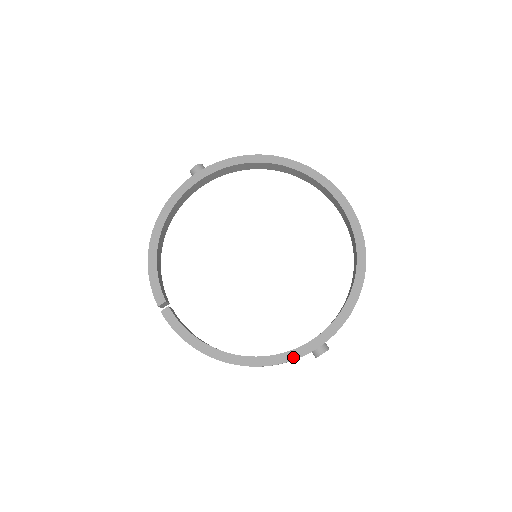
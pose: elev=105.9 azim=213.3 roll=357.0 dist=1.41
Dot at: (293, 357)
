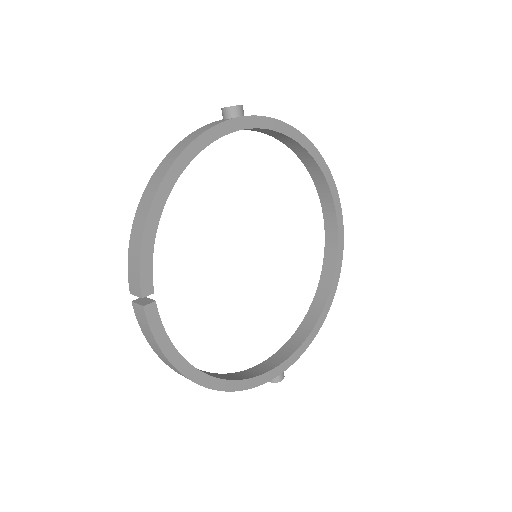
Dot at: (259, 383)
